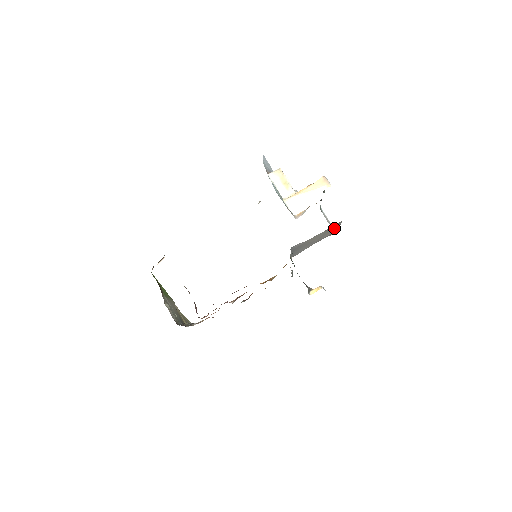
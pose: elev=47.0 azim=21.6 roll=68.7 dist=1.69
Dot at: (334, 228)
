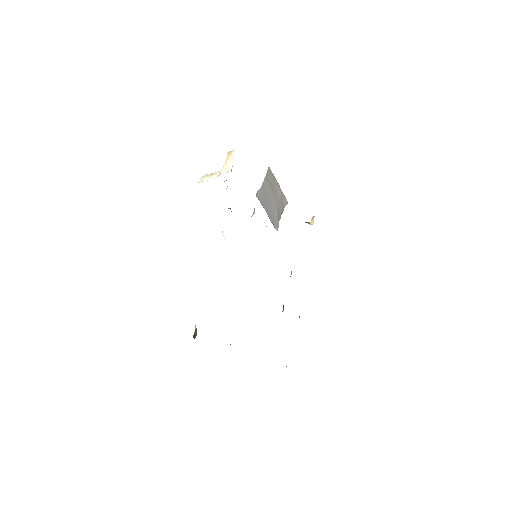
Dot at: (274, 183)
